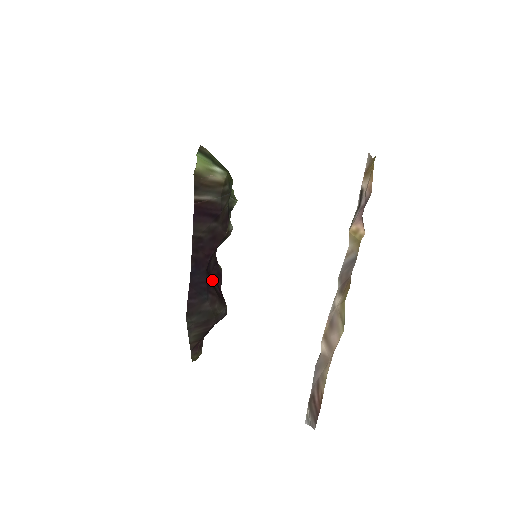
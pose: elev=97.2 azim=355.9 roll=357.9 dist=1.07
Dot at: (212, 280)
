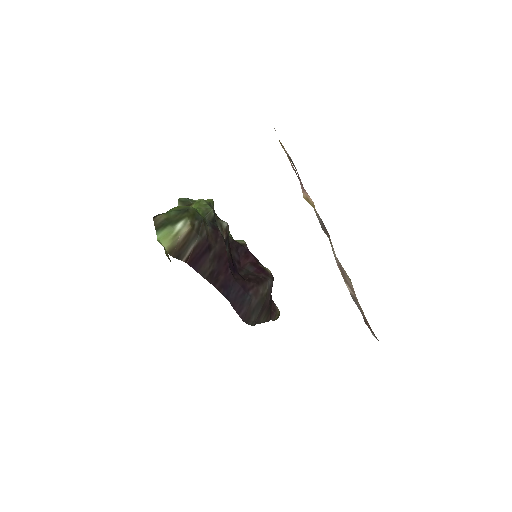
Dot at: (245, 265)
